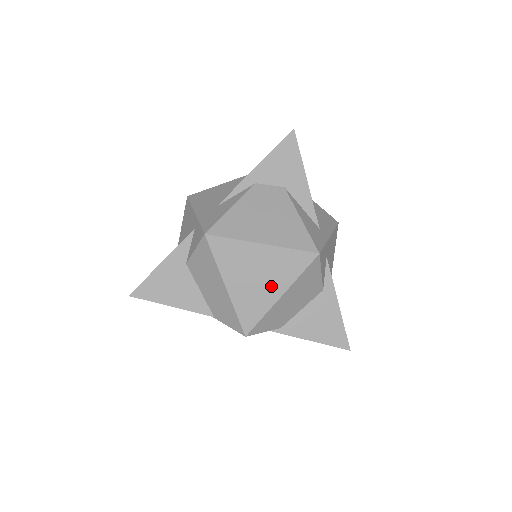
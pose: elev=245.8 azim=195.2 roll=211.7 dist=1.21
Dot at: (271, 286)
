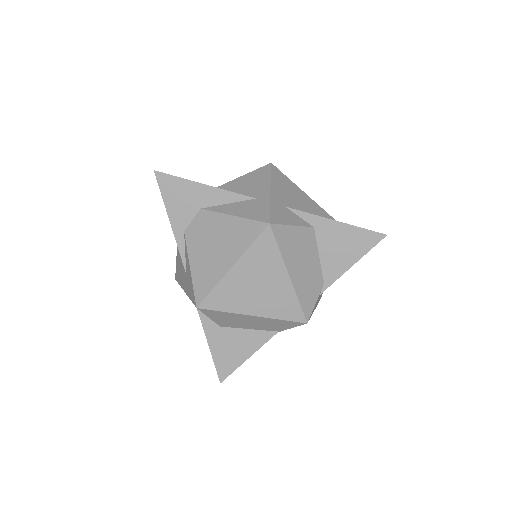
Dot at: (274, 280)
